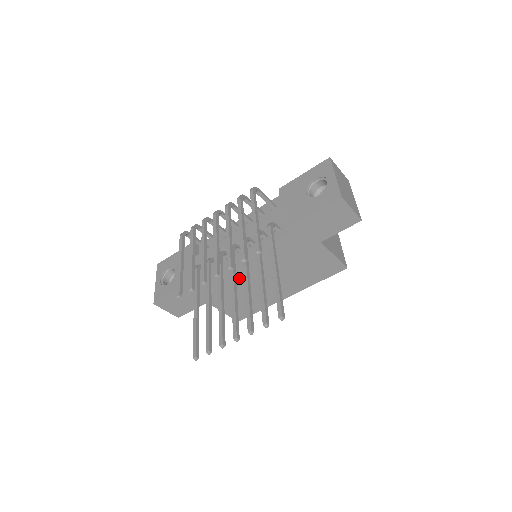
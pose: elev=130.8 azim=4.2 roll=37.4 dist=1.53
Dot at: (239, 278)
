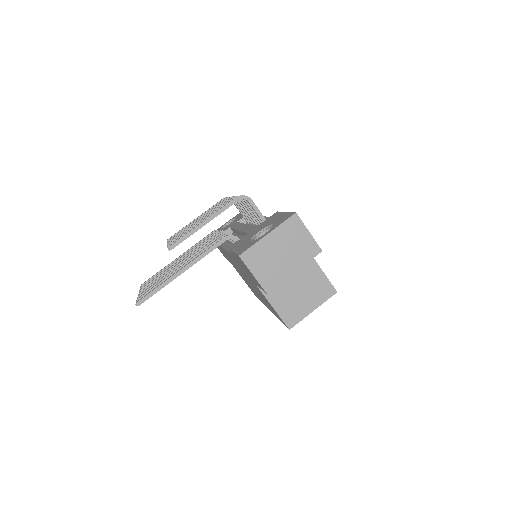
Dot at: occluded
